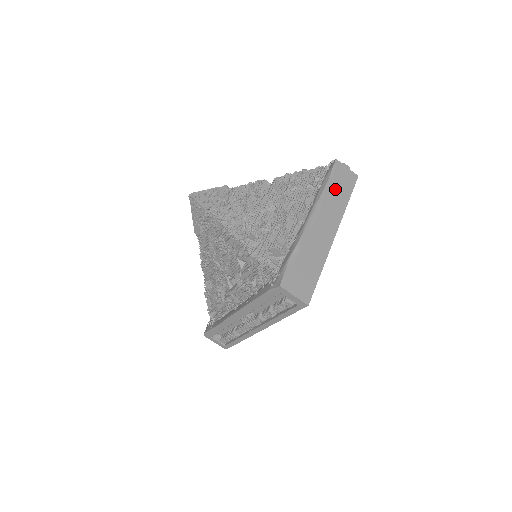
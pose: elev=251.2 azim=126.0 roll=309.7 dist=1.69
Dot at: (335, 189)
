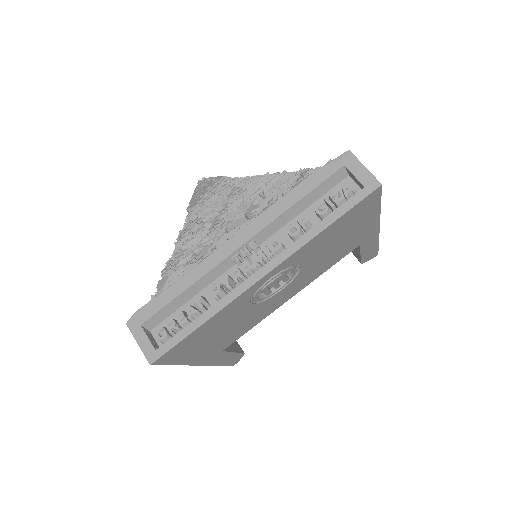
Dot at: occluded
